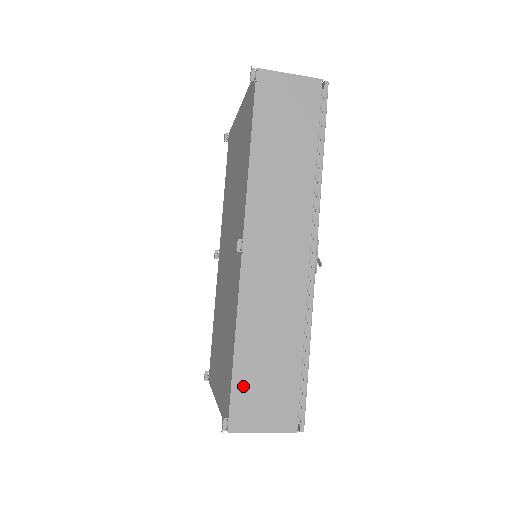
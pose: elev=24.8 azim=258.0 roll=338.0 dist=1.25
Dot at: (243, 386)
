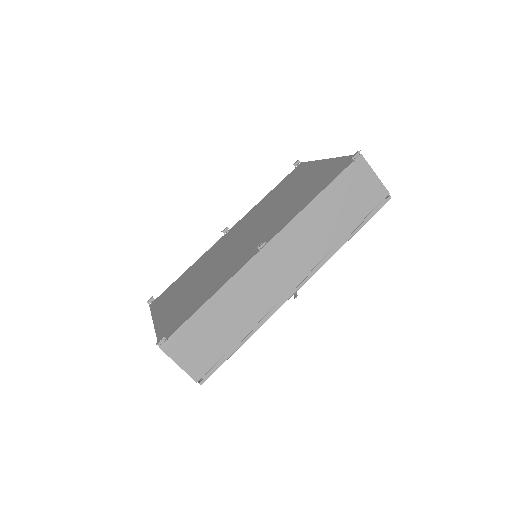
Dot at: (192, 328)
